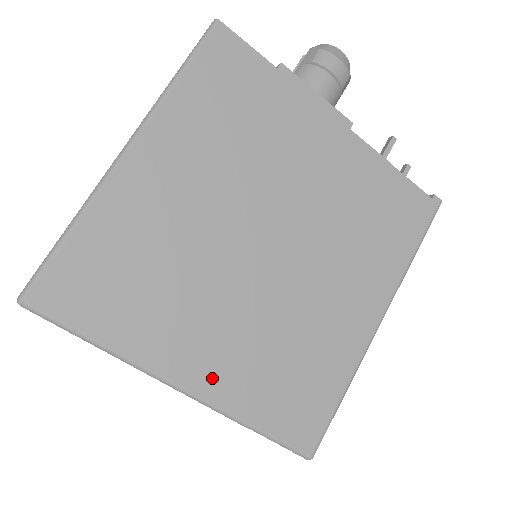
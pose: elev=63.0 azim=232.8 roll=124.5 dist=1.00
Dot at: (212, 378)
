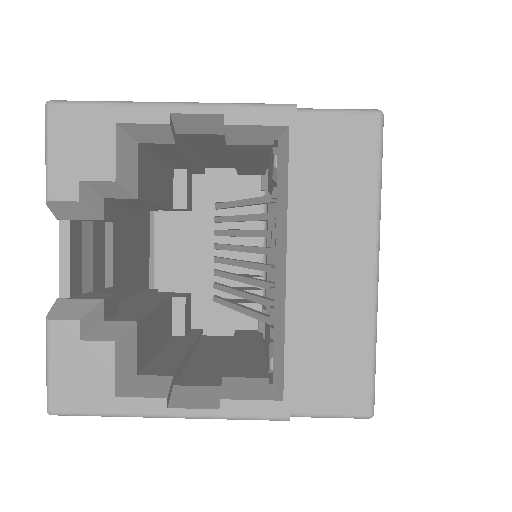
Dot at: occluded
